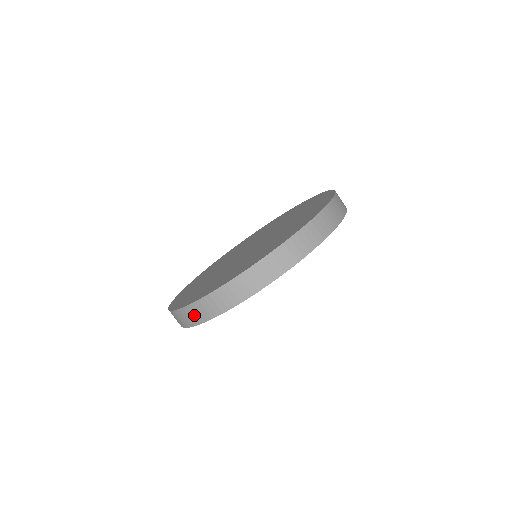
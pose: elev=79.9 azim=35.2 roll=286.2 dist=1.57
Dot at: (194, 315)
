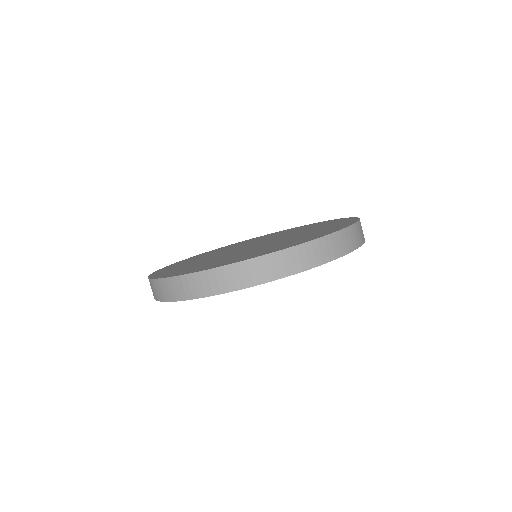
Dot at: occluded
